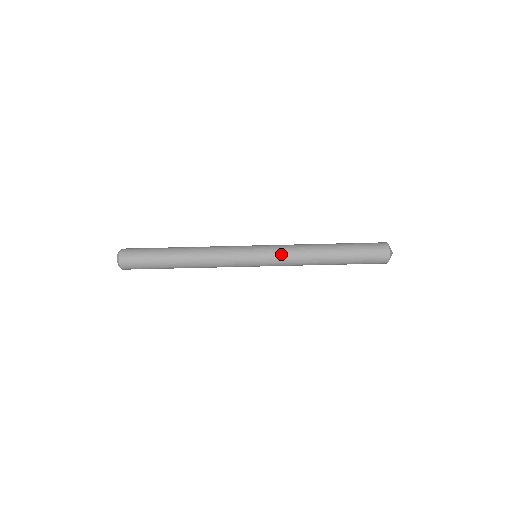
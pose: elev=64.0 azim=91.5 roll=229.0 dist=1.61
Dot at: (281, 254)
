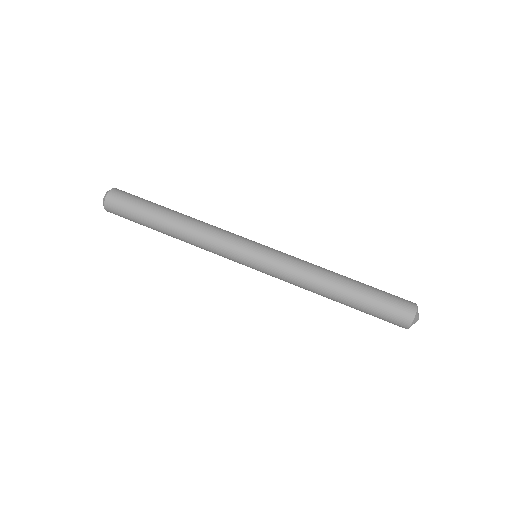
Dot at: (288, 255)
